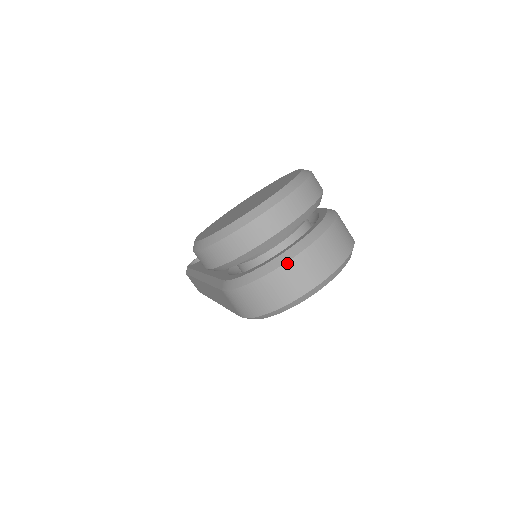
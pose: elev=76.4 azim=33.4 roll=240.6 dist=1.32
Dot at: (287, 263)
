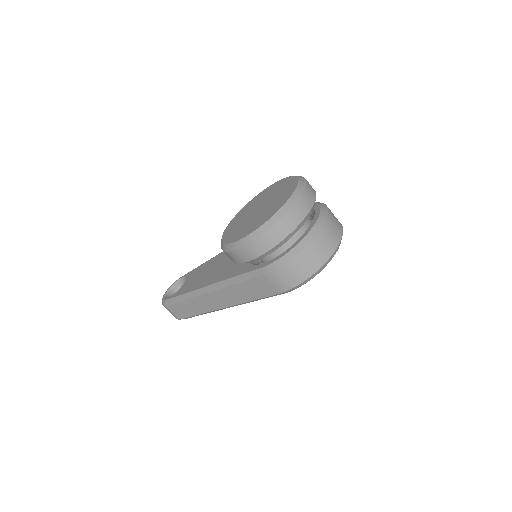
Dot at: (318, 234)
